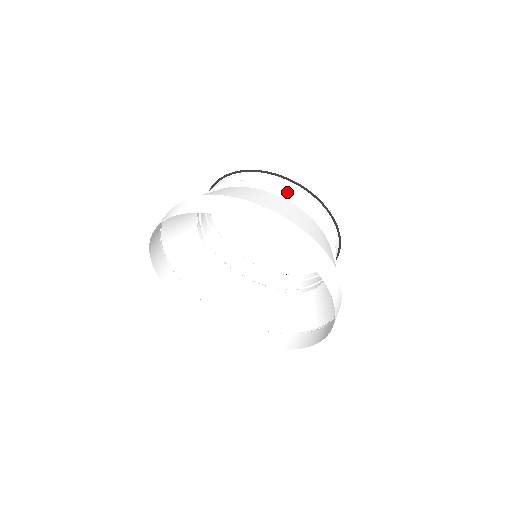
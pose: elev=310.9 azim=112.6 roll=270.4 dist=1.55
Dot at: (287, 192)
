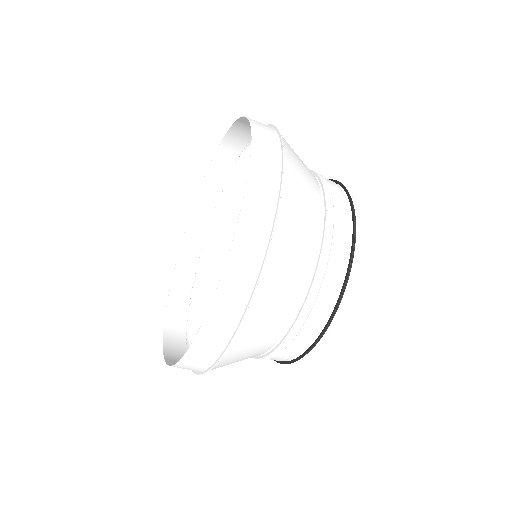
Dot at: occluded
